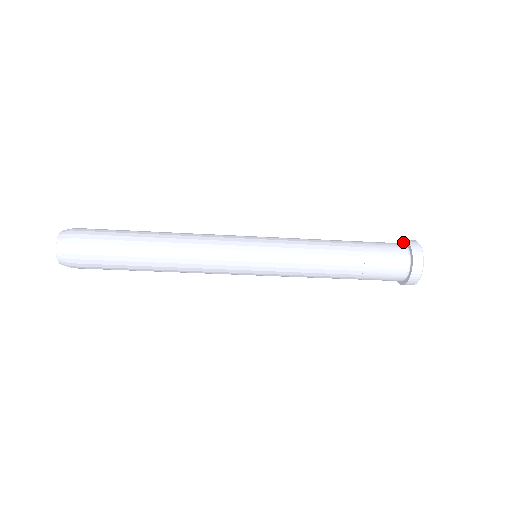
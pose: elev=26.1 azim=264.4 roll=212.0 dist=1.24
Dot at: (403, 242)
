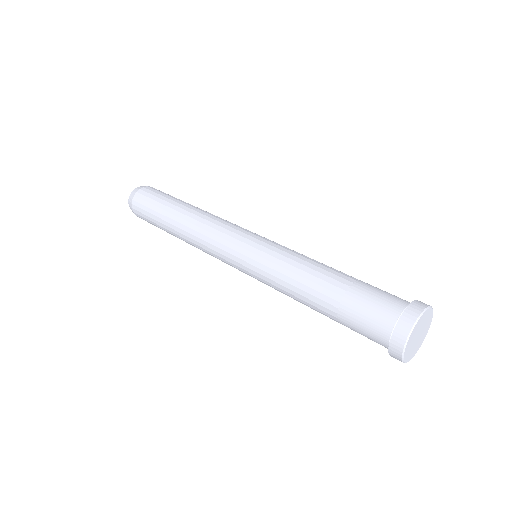
Dot at: (405, 310)
